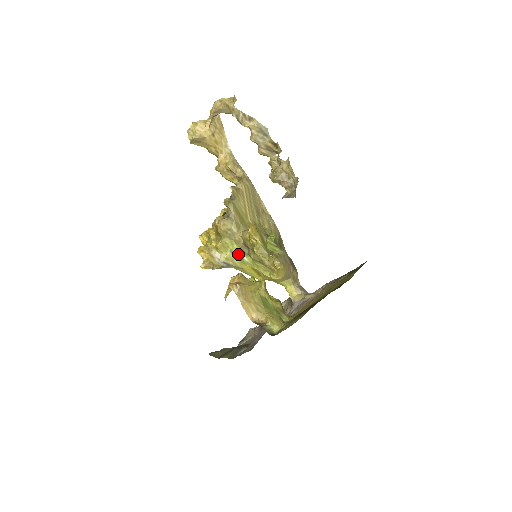
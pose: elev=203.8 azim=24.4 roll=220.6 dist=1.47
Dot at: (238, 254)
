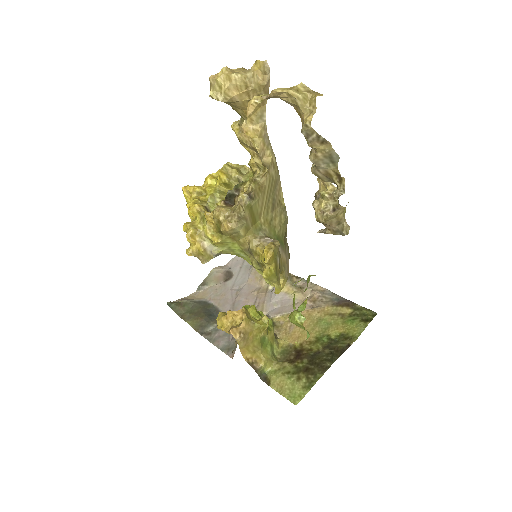
Dot at: (236, 250)
